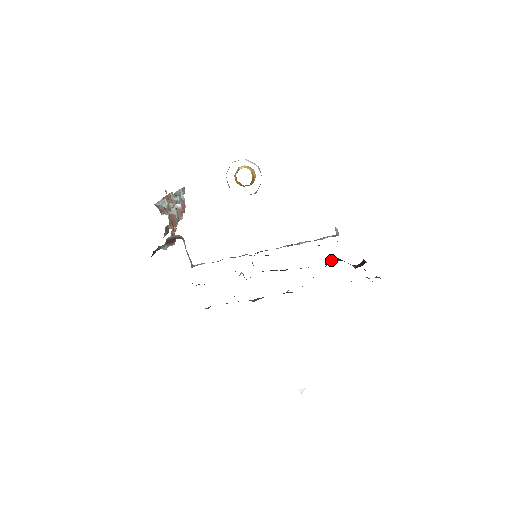
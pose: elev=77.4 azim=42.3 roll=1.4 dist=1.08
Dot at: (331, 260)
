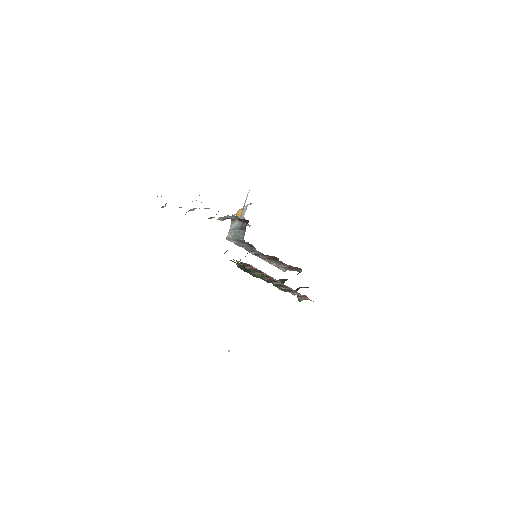
Dot at: occluded
